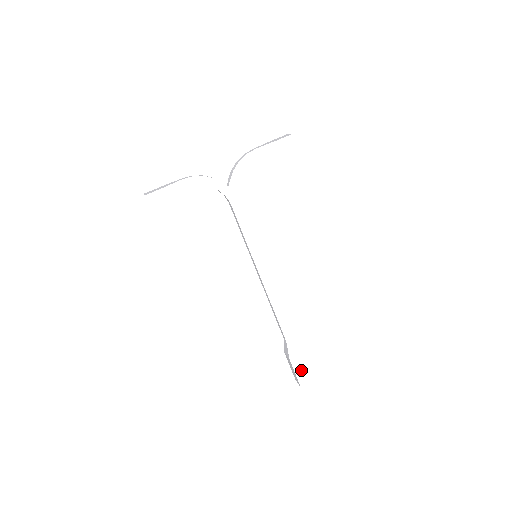
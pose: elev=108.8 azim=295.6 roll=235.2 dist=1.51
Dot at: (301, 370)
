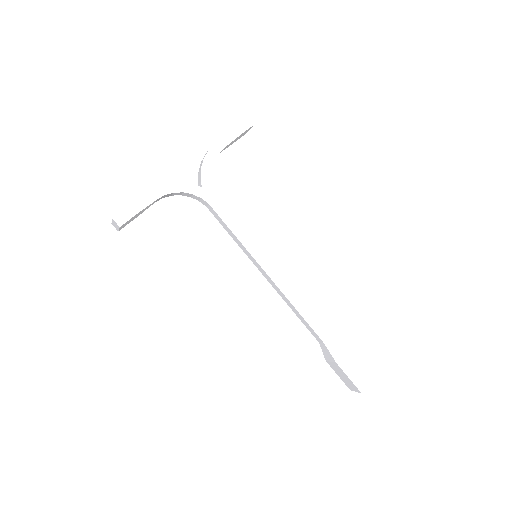
Dot at: (353, 371)
